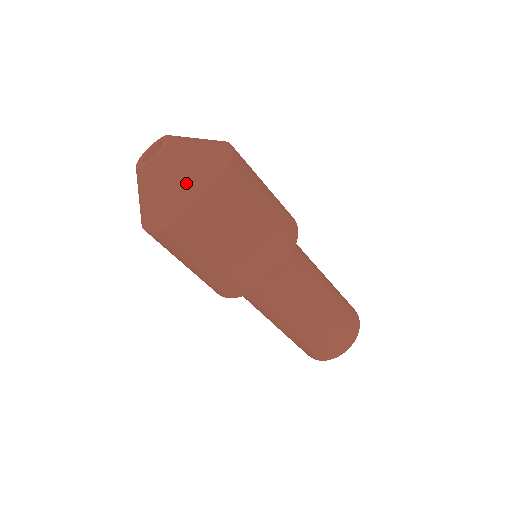
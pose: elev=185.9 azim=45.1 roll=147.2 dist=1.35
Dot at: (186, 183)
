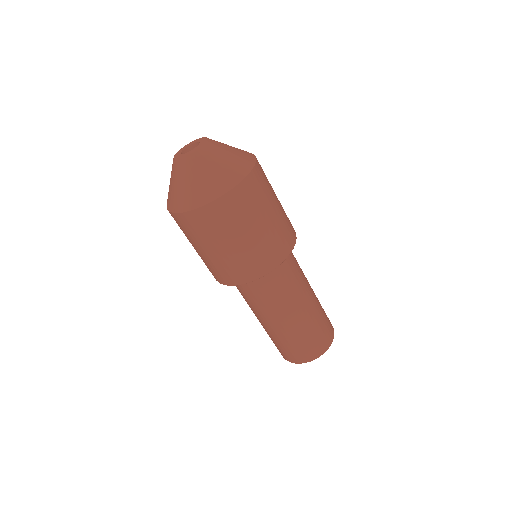
Dot at: (216, 175)
